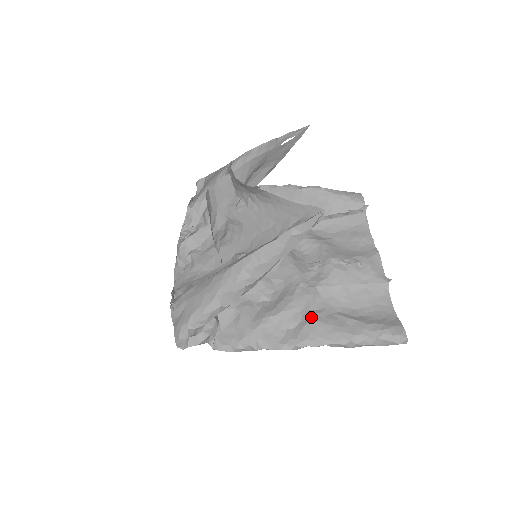
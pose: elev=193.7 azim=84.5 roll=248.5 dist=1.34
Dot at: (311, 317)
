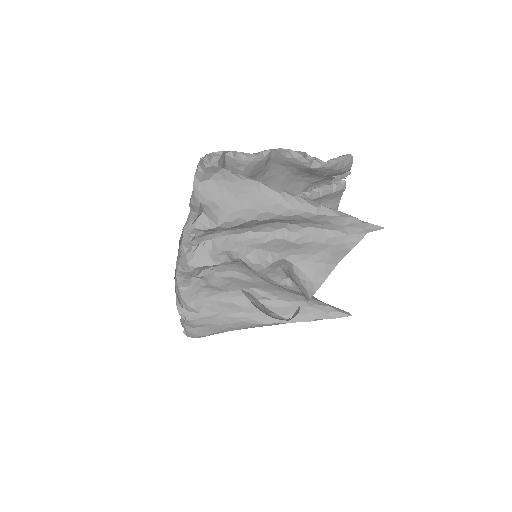
Dot at: occluded
